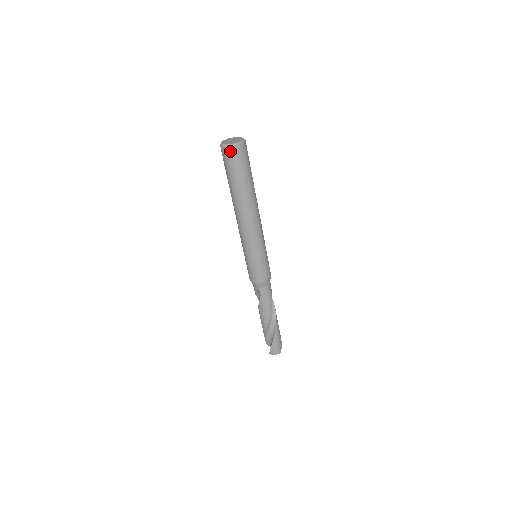
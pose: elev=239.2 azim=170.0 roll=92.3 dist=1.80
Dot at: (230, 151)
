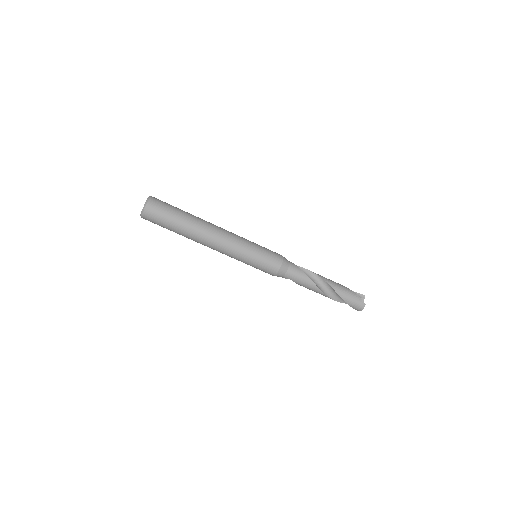
Dot at: (145, 217)
